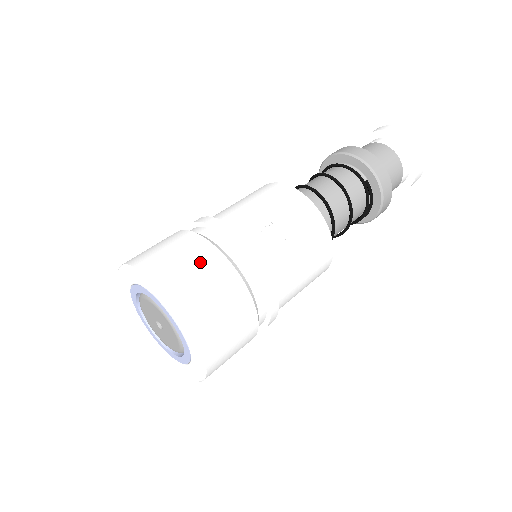
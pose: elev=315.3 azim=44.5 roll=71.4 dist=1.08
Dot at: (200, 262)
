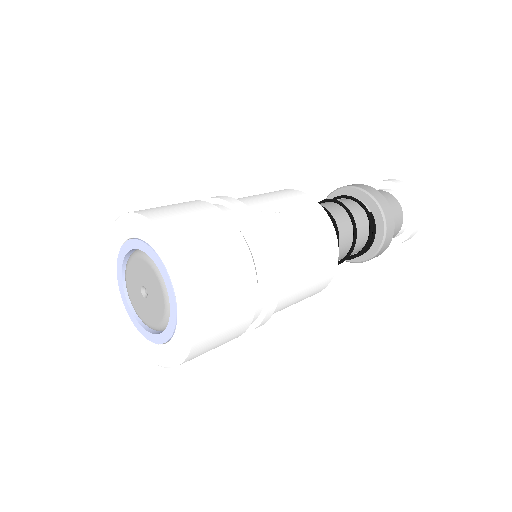
Dot at: (207, 220)
